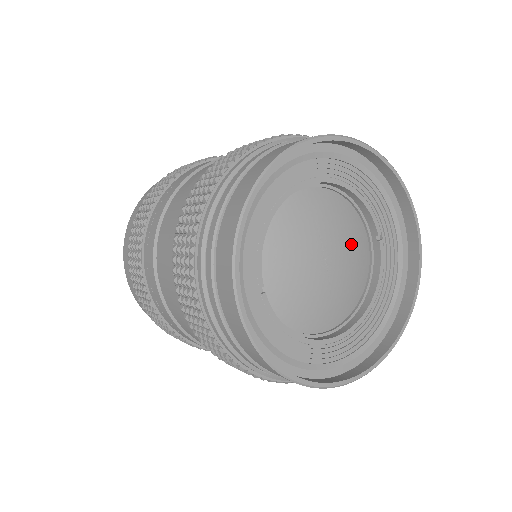
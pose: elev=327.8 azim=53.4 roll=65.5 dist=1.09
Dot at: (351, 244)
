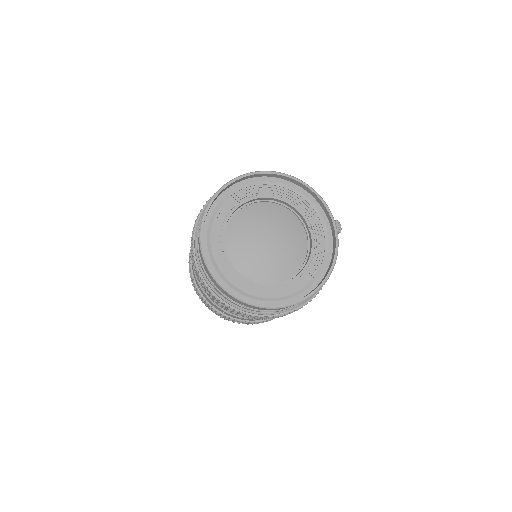
Dot at: (289, 233)
